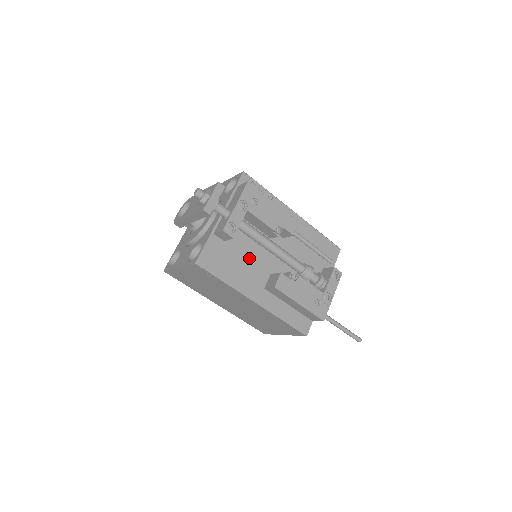
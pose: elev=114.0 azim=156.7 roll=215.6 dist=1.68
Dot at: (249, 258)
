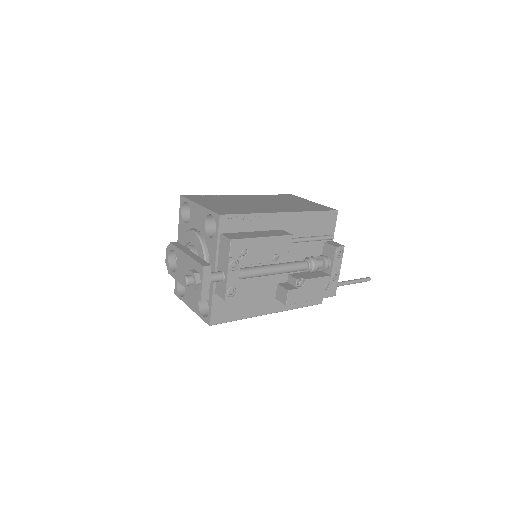
Dot at: (254, 286)
